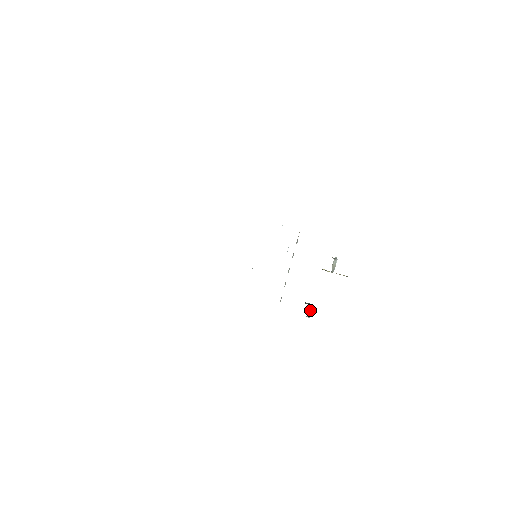
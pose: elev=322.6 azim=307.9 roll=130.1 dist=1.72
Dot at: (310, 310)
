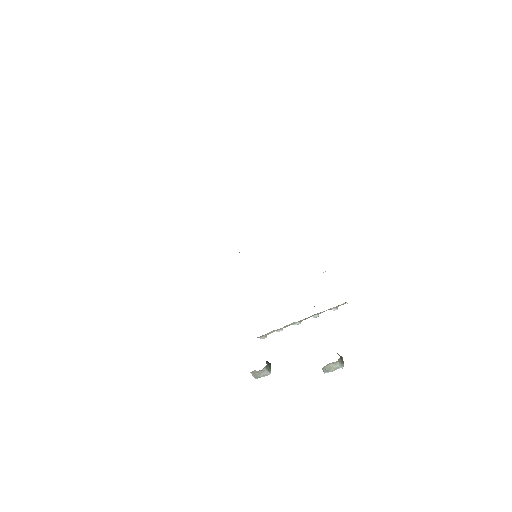
Dot at: (262, 372)
